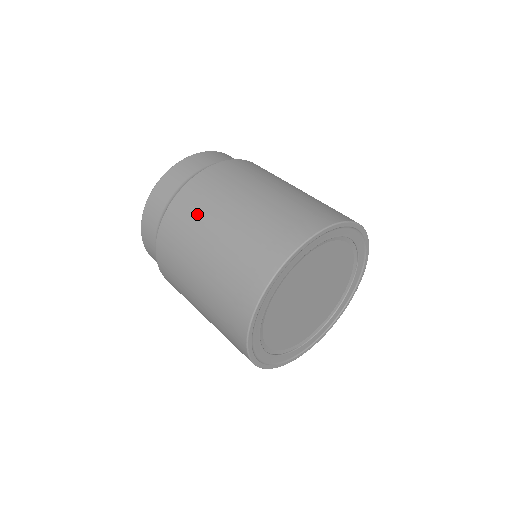
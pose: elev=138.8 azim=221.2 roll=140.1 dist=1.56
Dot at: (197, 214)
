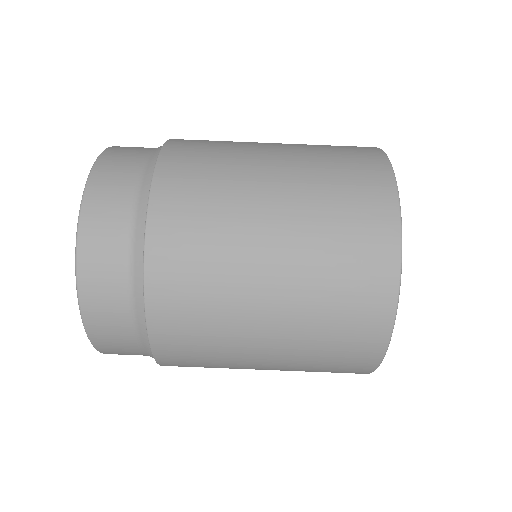
Dot at: (211, 278)
